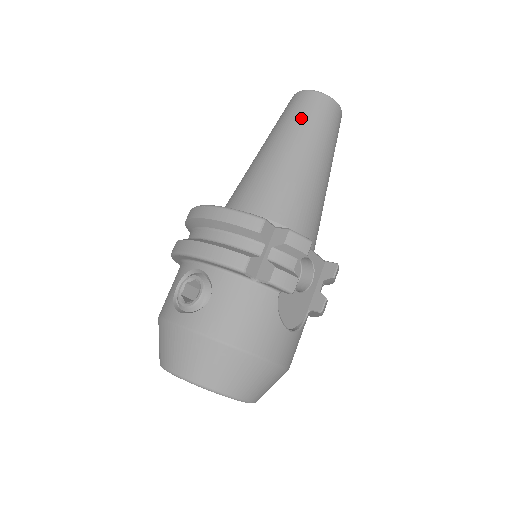
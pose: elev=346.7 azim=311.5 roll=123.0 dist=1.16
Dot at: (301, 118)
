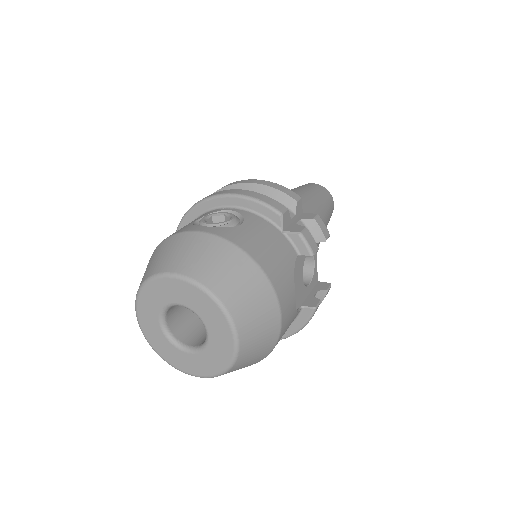
Dot at: (313, 189)
